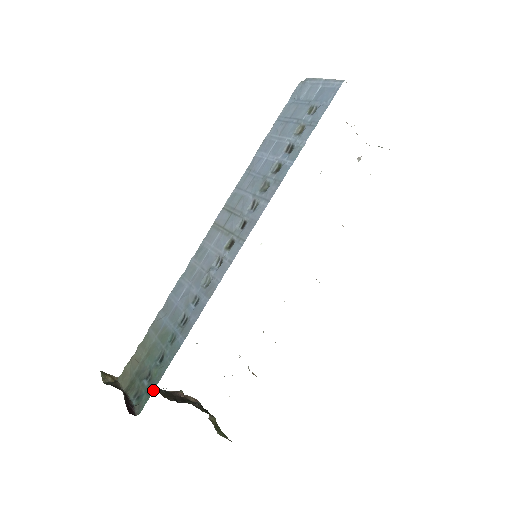
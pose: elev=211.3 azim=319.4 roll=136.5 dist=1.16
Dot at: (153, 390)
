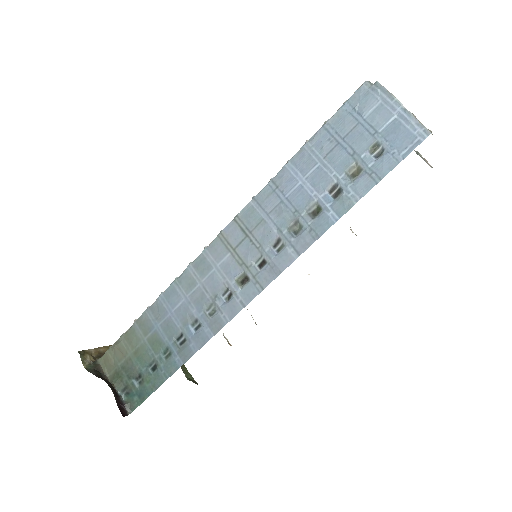
Dot at: occluded
